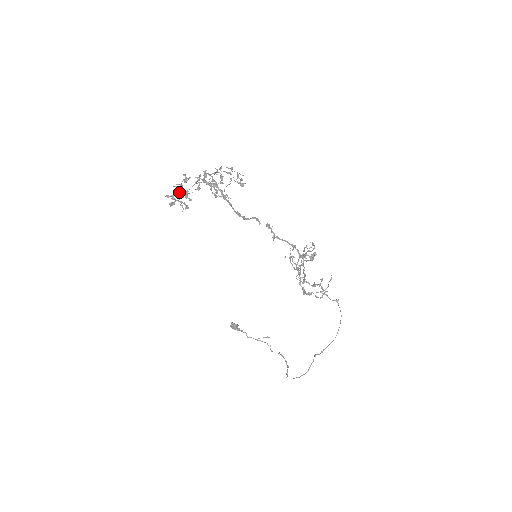
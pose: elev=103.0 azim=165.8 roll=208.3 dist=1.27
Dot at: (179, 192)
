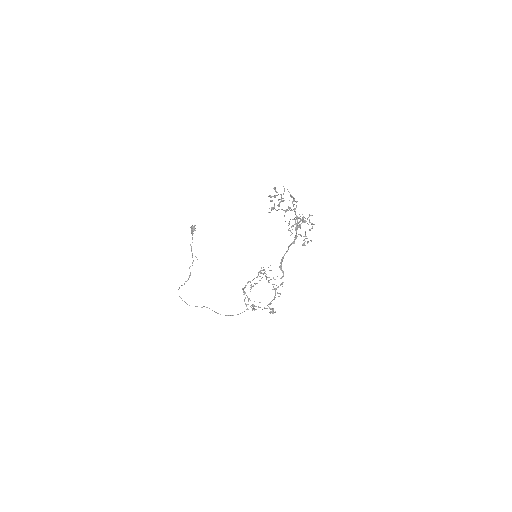
Dot at: (282, 209)
